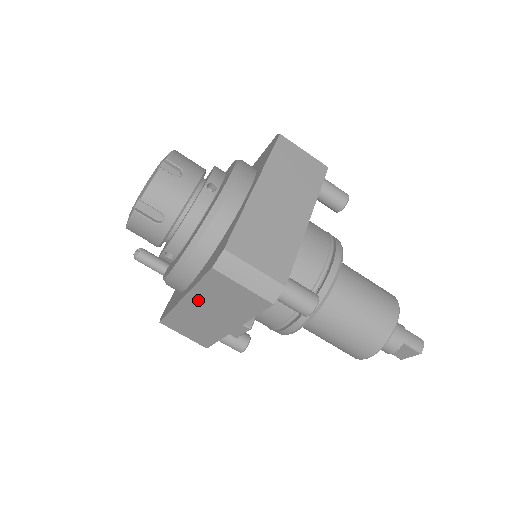
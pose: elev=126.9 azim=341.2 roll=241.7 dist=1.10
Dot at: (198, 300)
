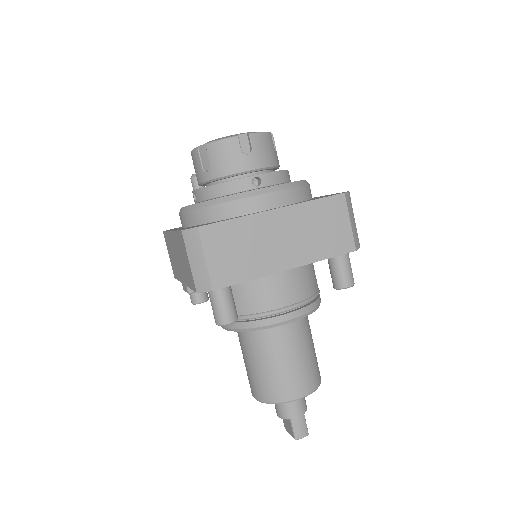
Dot at: (175, 242)
